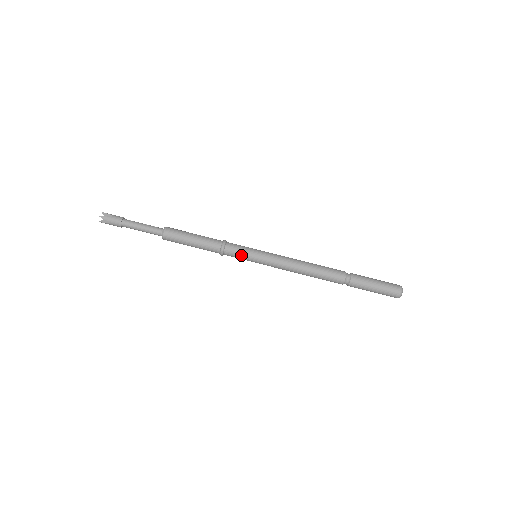
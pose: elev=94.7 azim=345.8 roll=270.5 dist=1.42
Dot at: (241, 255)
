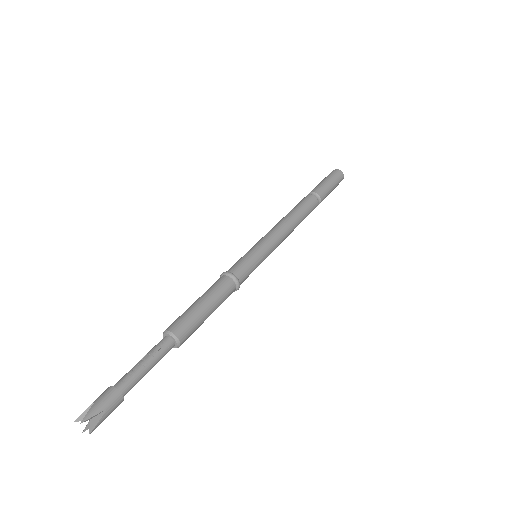
Dot at: occluded
